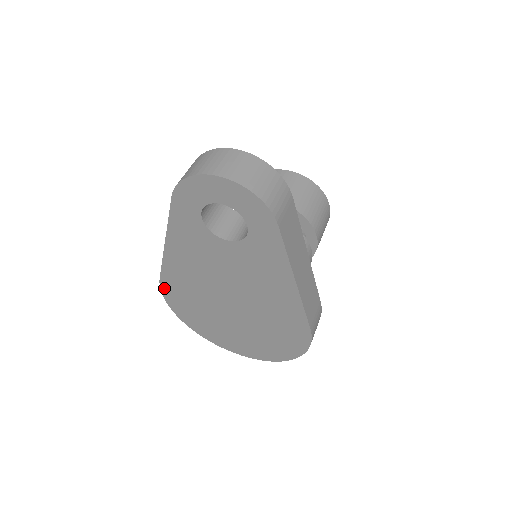
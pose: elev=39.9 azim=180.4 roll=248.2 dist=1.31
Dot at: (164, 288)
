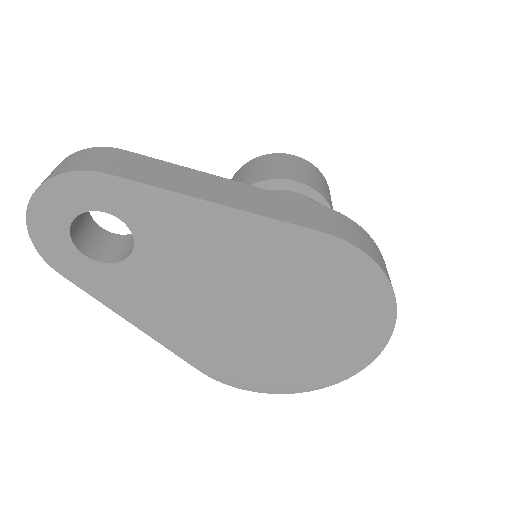
Dot at: (217, 376)
